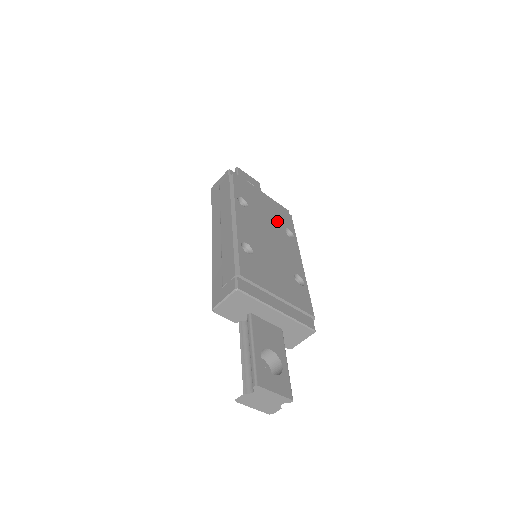
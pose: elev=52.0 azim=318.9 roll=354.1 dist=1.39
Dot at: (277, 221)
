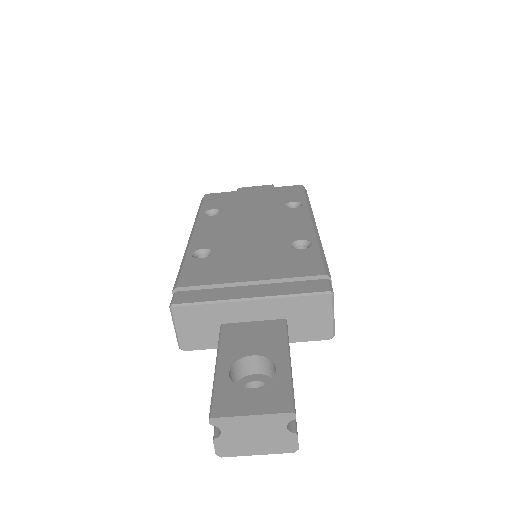
Dot at: (272, 203)
